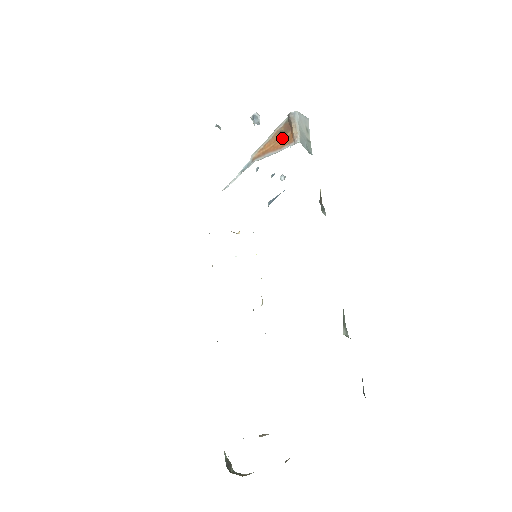
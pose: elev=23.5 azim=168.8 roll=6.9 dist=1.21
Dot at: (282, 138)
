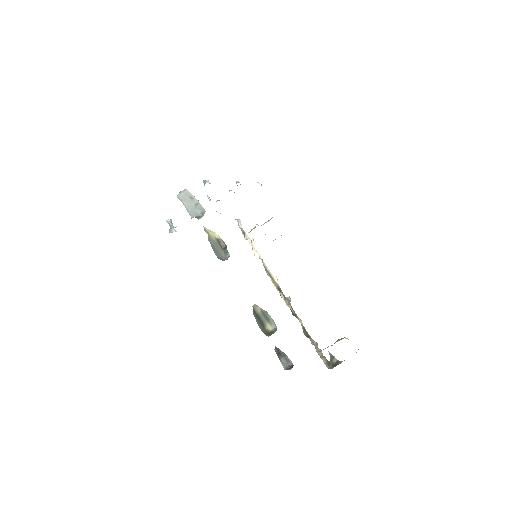
Dot at: occluded
